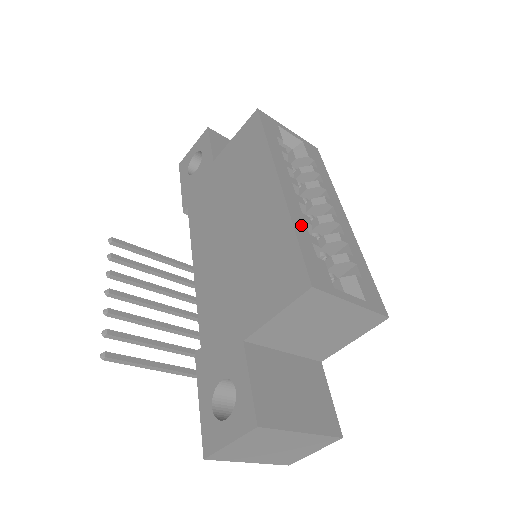
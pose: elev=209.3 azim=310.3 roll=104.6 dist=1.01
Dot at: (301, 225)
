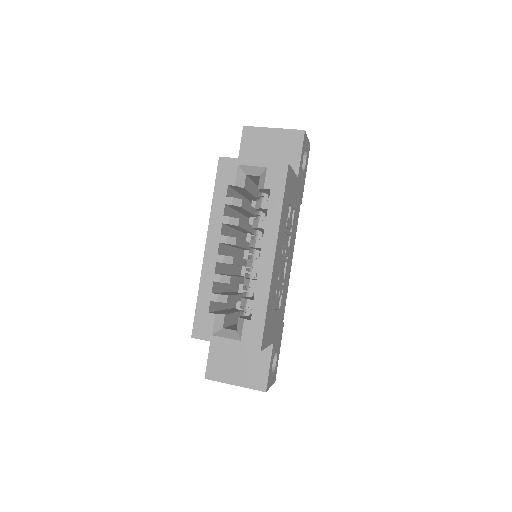
Dot at: (207, 287)
